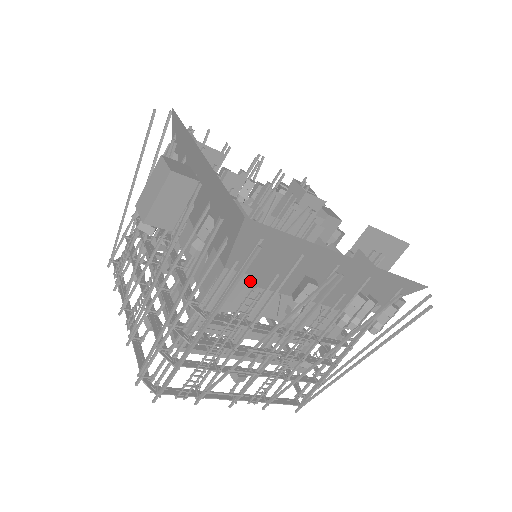
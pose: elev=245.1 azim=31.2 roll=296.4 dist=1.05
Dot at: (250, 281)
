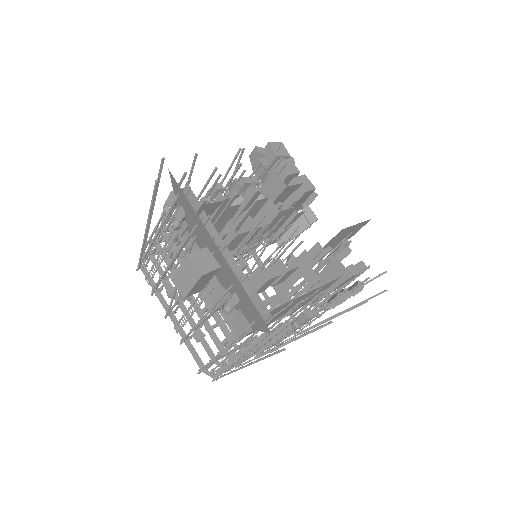
Dot at: occluded
